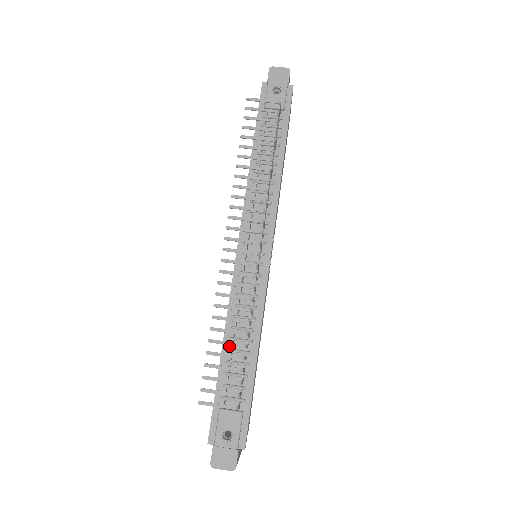
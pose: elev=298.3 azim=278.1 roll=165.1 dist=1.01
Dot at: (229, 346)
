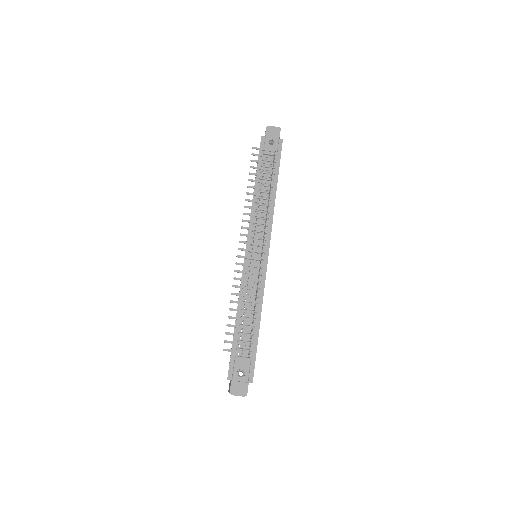
Dot at: (241, 315)
